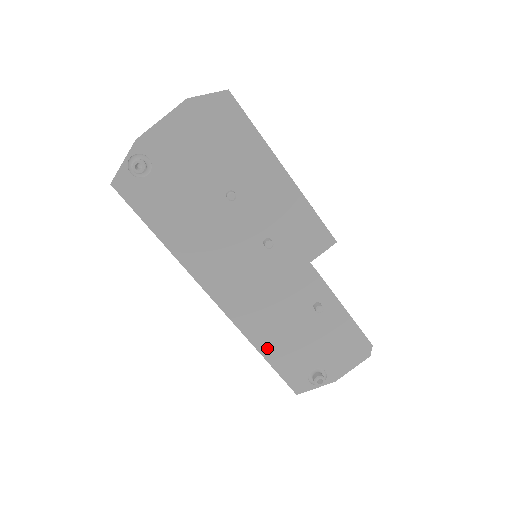
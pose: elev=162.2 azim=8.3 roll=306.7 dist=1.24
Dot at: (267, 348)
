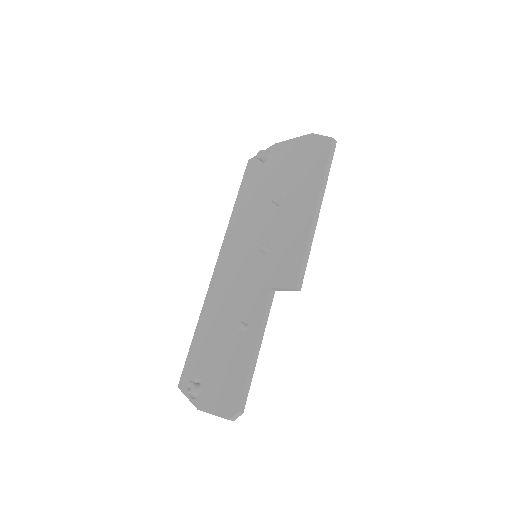
Dot at: (202, 327)
